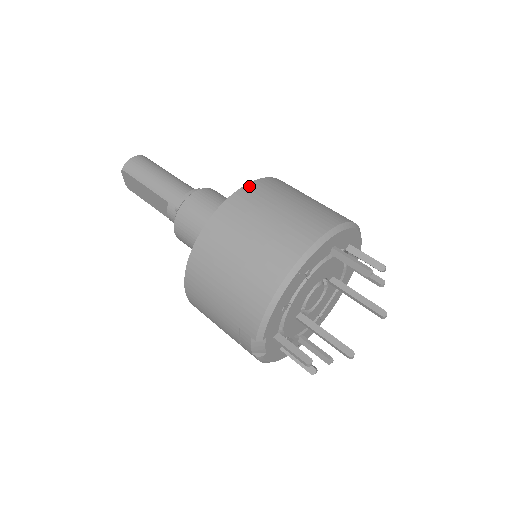
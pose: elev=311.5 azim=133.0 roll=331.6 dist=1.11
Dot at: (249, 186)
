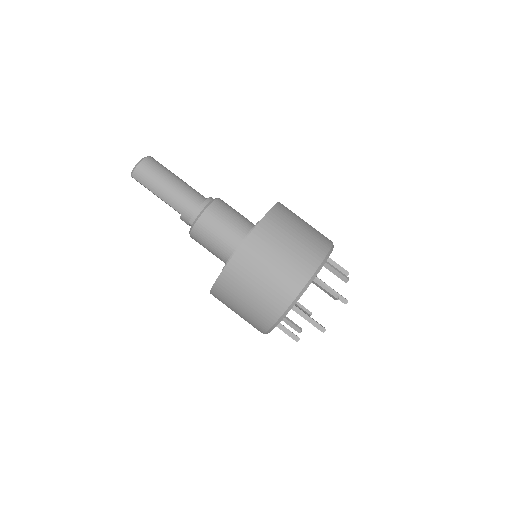
Dot at: (250, 238)
